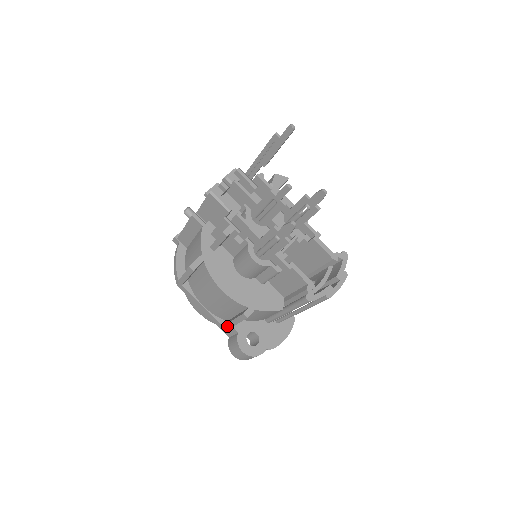
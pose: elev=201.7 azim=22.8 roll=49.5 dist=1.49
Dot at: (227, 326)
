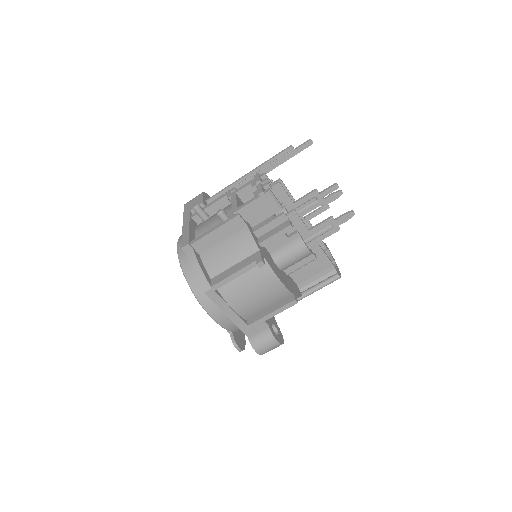
Dot at: (256, 323)
